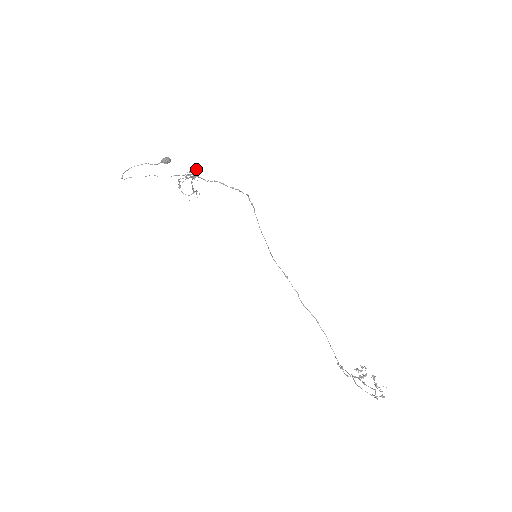
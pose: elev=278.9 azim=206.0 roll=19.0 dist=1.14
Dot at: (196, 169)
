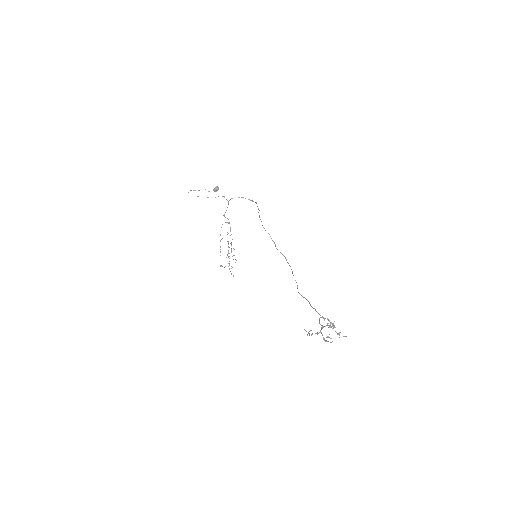
Dot at: occluded
